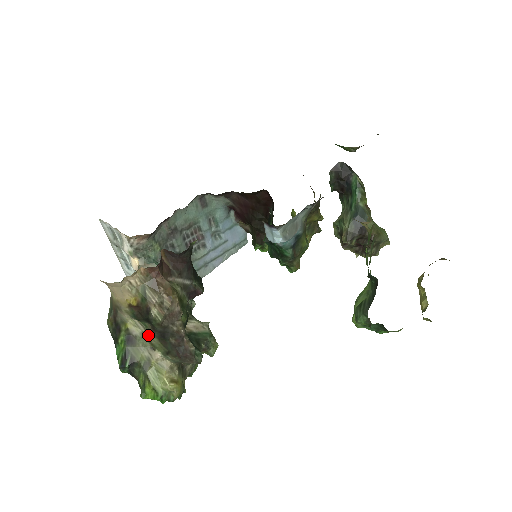
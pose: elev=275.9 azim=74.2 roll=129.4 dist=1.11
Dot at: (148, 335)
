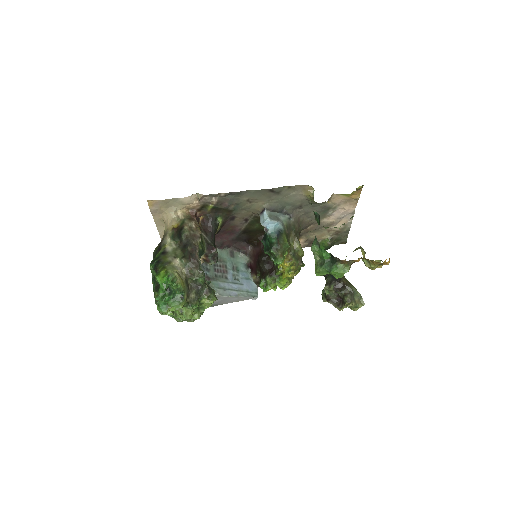
Dot at: (176, 249)
